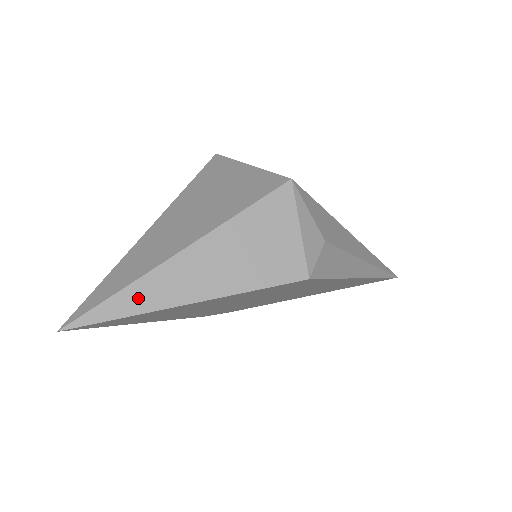
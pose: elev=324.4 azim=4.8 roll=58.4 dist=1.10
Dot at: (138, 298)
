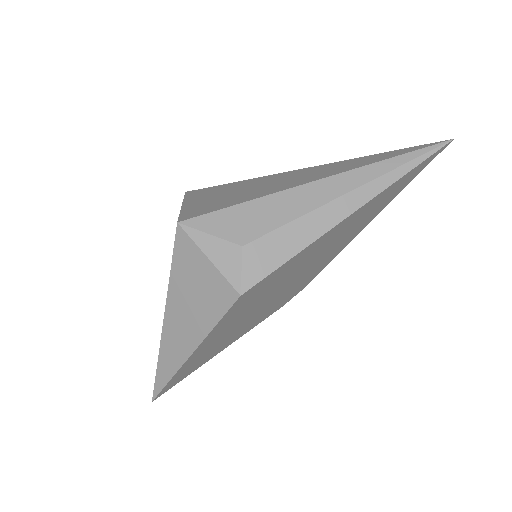
Dot at: (167, 366)
